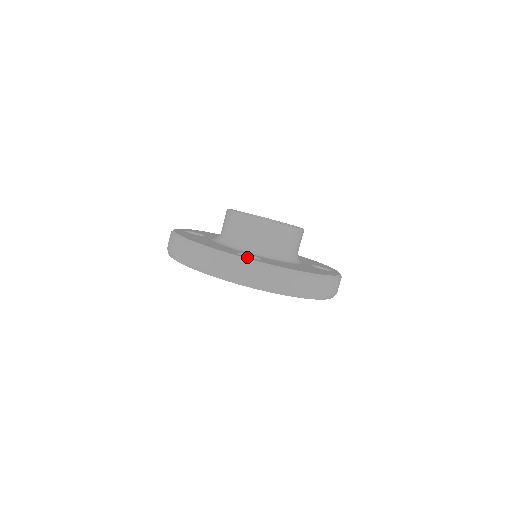
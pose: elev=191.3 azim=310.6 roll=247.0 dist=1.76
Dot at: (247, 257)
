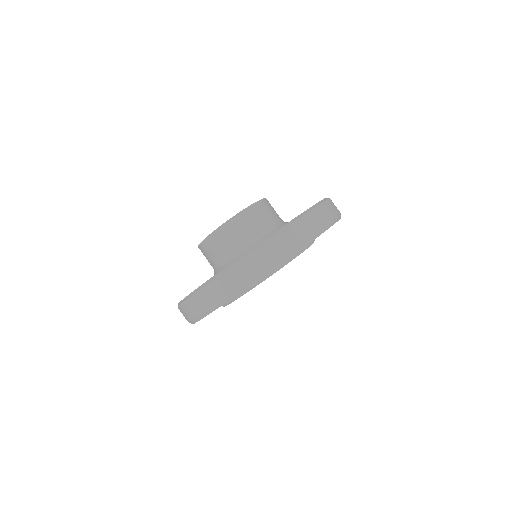
Dot at: occluded
